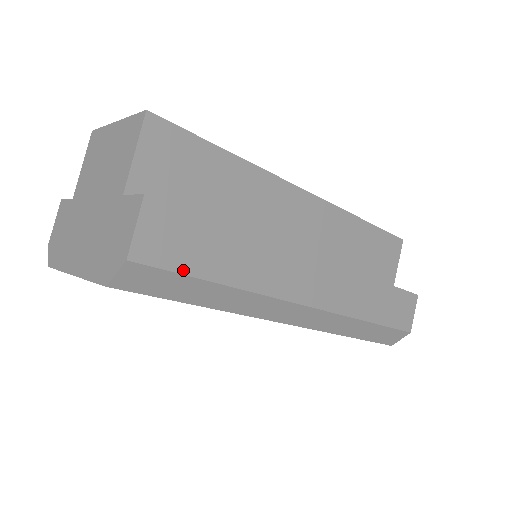
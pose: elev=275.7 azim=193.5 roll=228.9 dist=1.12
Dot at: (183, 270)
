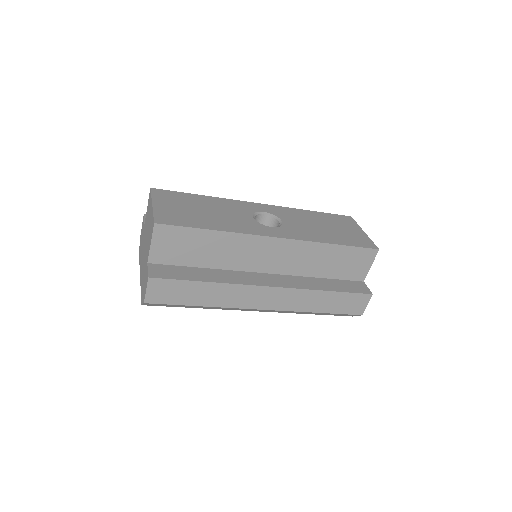
Dot at: (175, 303)
